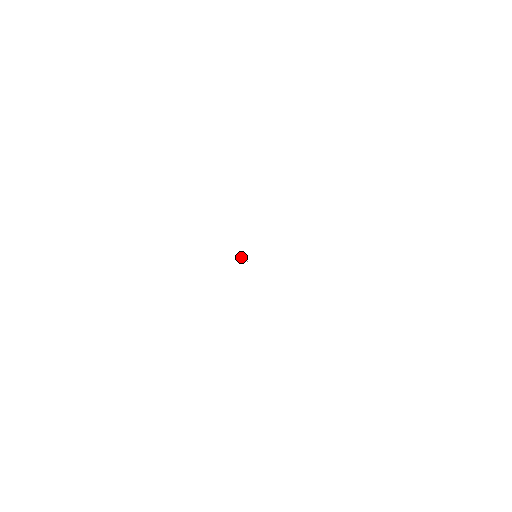
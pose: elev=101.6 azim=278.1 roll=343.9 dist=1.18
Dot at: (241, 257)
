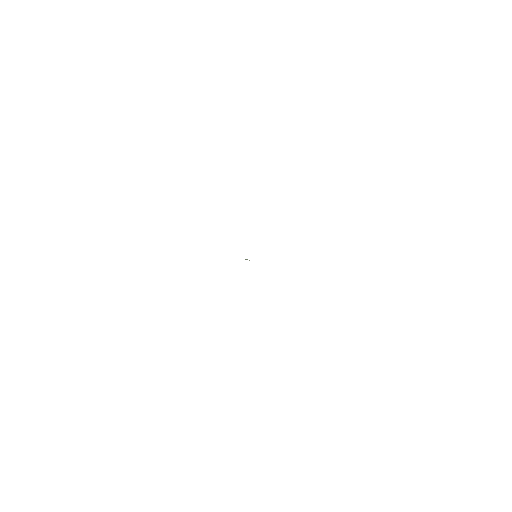
Dot at: (246, 259)
